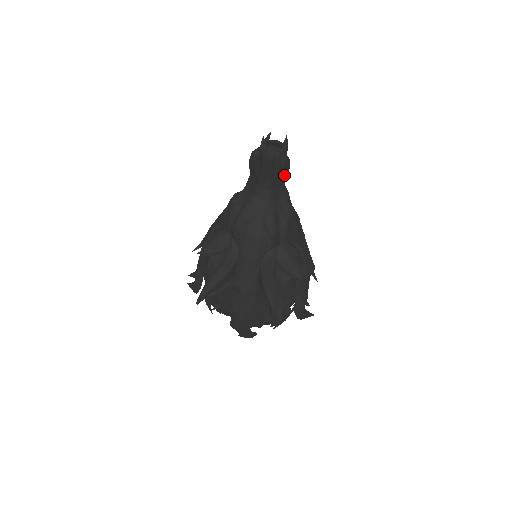
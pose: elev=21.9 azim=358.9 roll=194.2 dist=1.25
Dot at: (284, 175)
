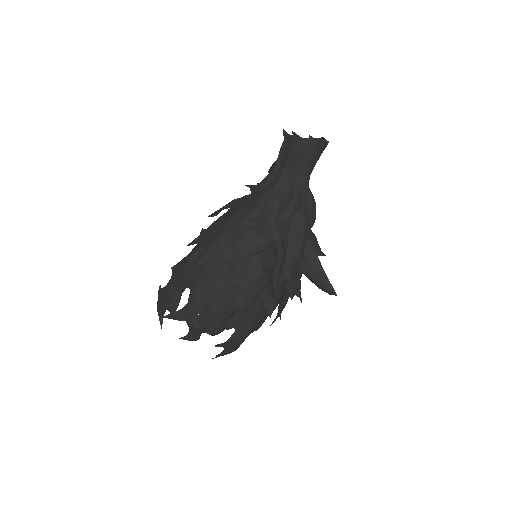
Dot at: occluded
